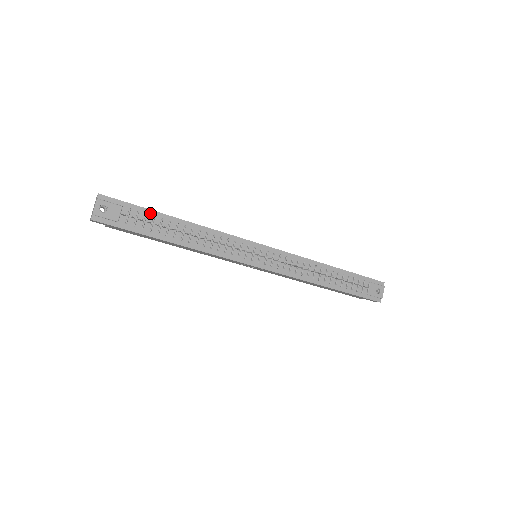
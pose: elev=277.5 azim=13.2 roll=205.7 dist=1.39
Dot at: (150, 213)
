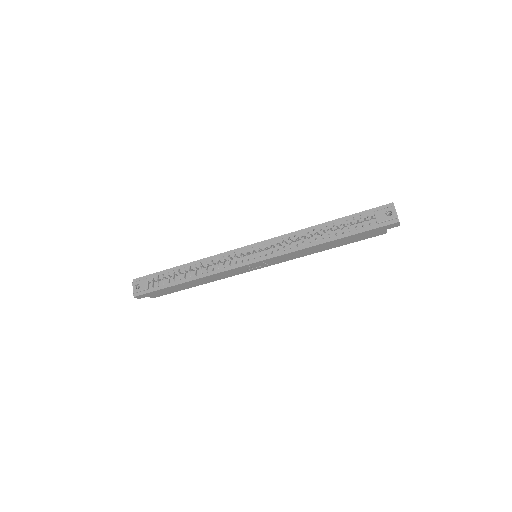
Dot at: (165, 272)
